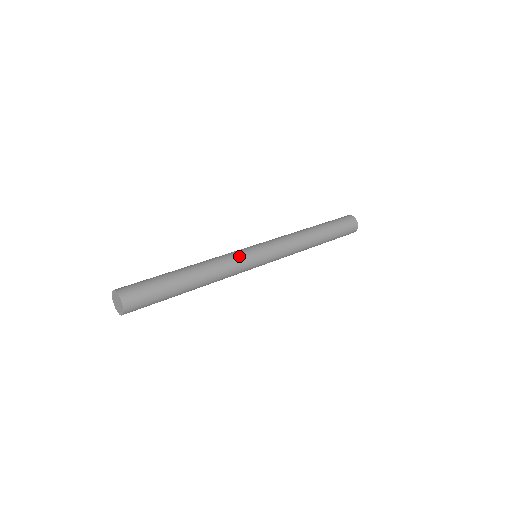
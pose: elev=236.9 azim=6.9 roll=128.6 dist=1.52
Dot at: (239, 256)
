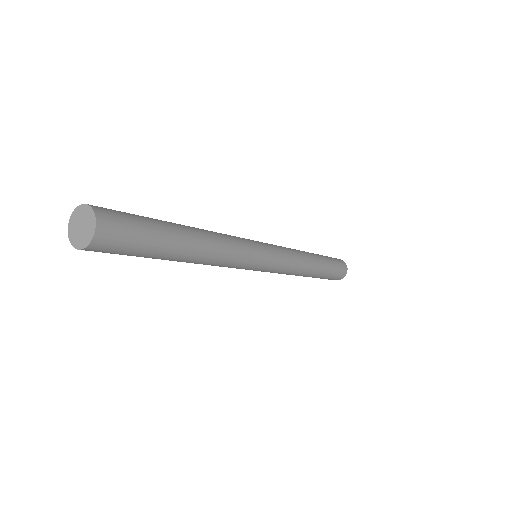
Dot at: (245, 242)
